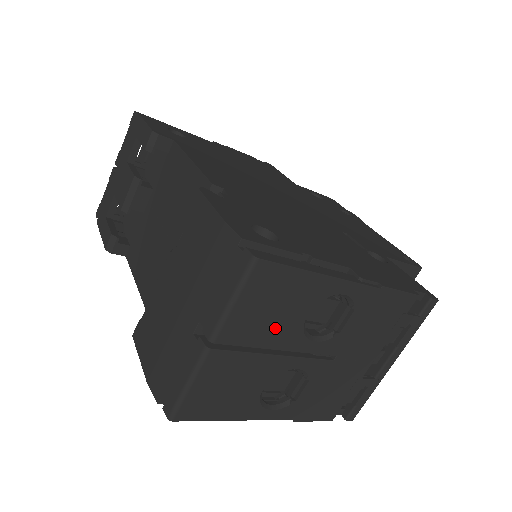
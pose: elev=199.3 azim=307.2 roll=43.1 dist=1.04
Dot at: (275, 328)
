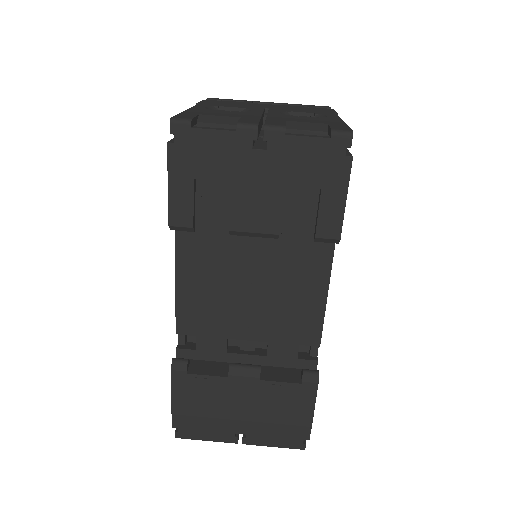
Dot at: occluded
